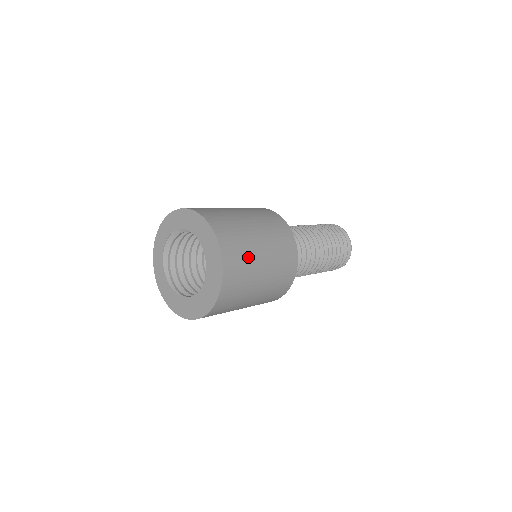
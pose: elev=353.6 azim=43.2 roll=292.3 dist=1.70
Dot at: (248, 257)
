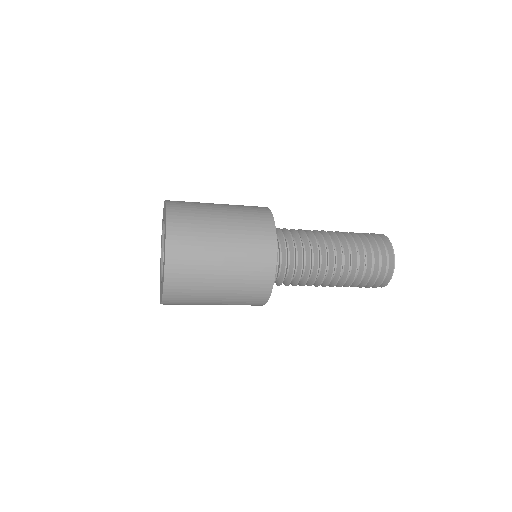
Dot at: (200, 263)
